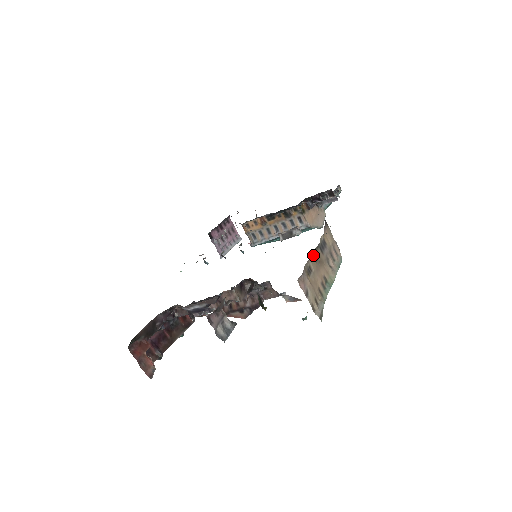
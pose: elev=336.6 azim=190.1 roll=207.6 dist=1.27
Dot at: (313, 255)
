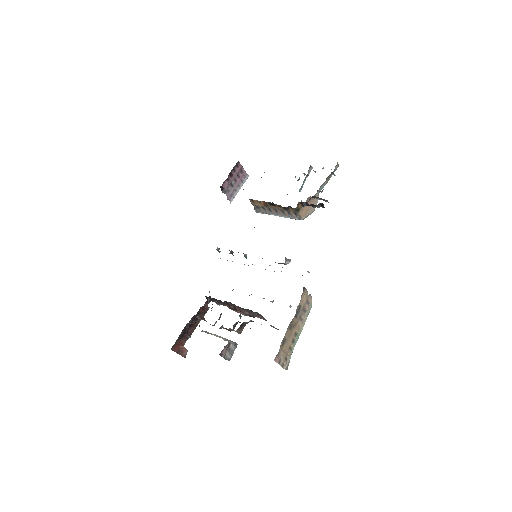
Dot at: (289, 327)
